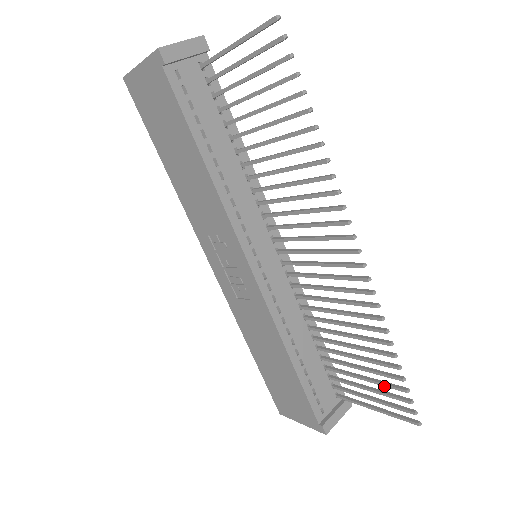
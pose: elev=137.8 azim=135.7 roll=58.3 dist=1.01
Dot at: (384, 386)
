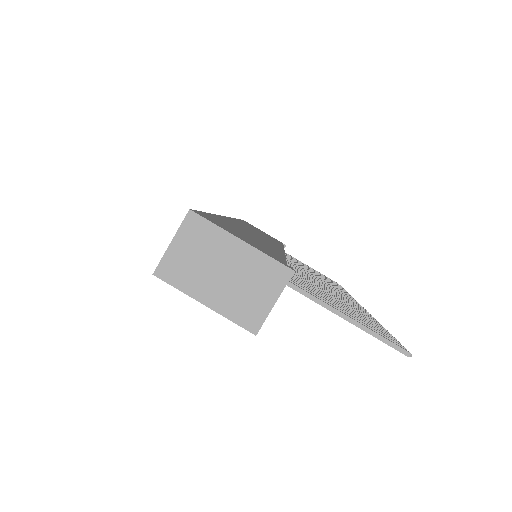
Dot at: occluded
